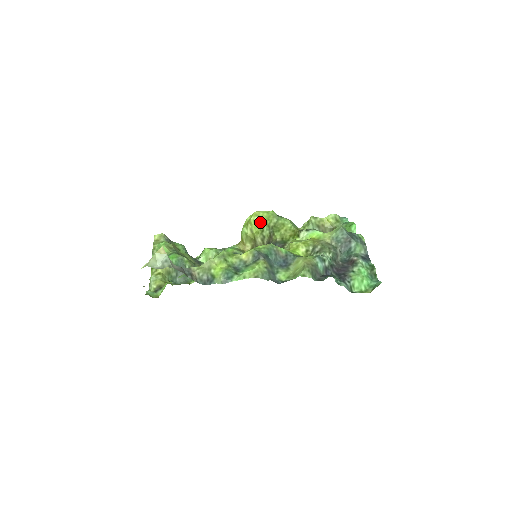
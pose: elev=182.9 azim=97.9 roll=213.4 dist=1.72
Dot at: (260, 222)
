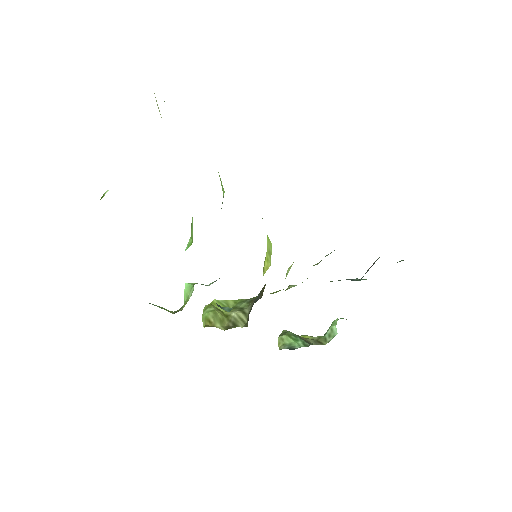
Dot at: (227, 303)
